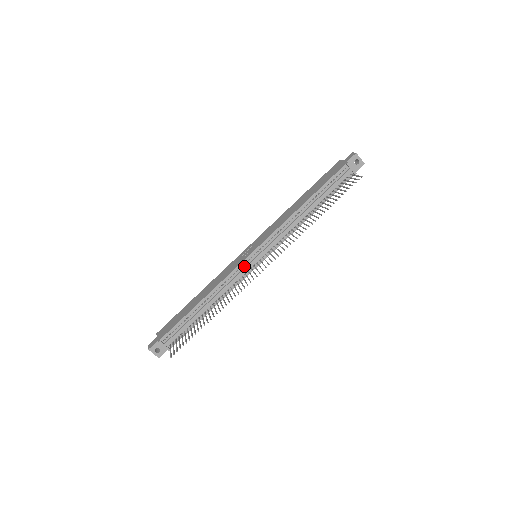
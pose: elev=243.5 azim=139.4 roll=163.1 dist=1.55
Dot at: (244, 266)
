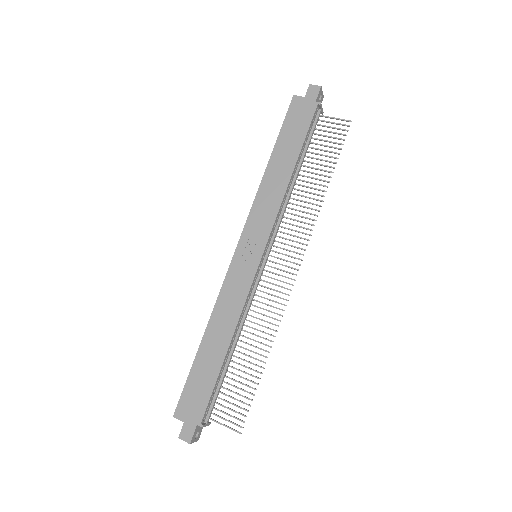
Dot at: (256, 277)
